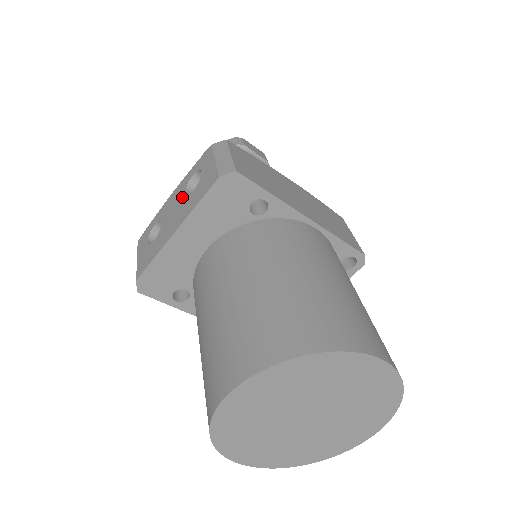
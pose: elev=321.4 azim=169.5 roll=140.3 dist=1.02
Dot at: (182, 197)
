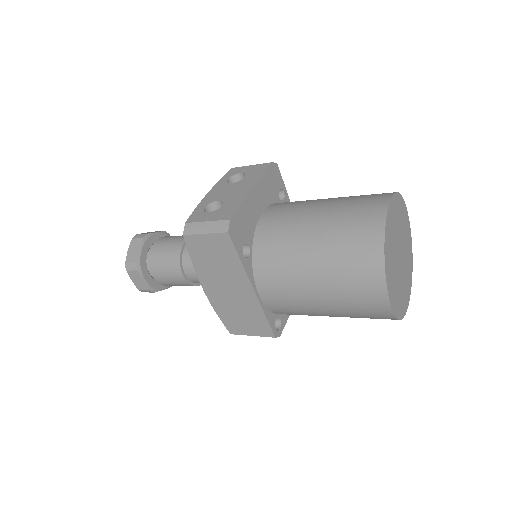
Dot at: (231, 185)
